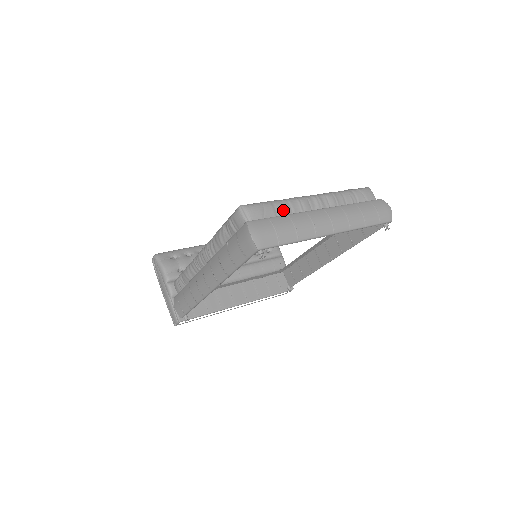
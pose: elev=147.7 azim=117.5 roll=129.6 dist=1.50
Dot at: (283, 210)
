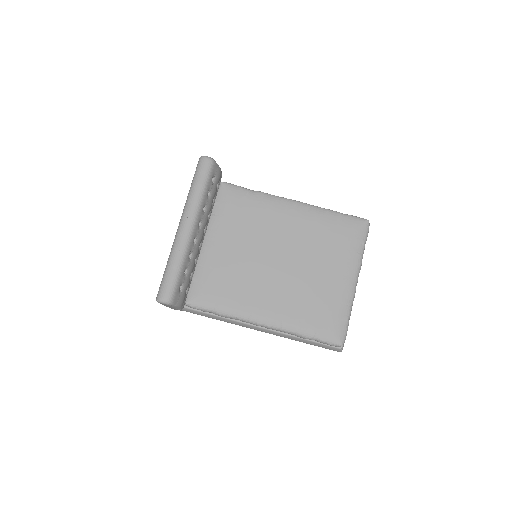
Dot at: occluded
